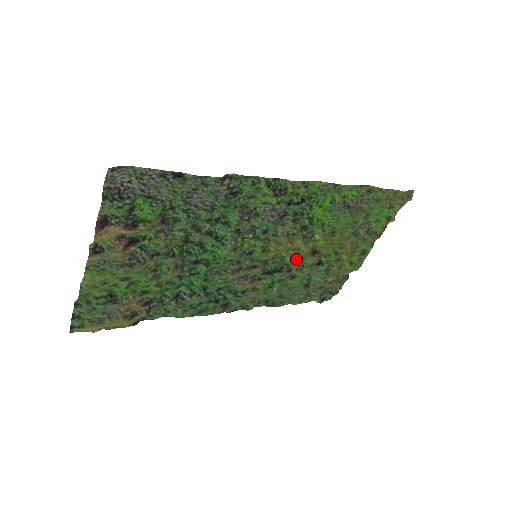
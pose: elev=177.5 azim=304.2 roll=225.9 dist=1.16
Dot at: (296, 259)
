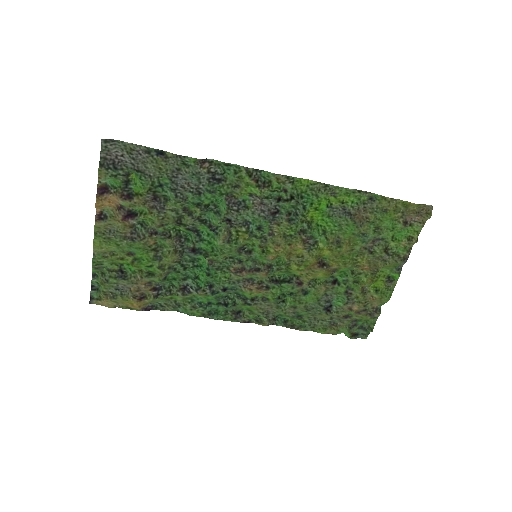
Dot at: (302, 268)
